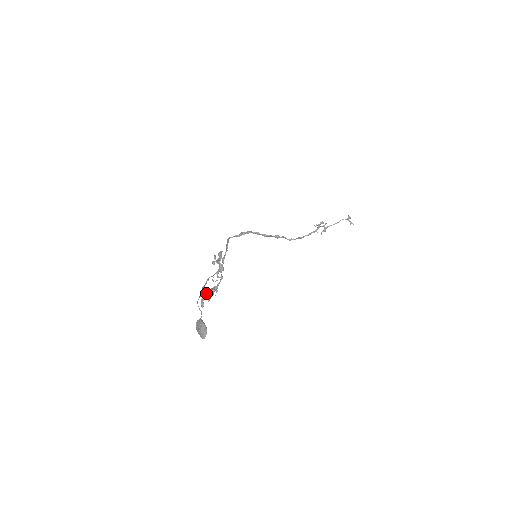
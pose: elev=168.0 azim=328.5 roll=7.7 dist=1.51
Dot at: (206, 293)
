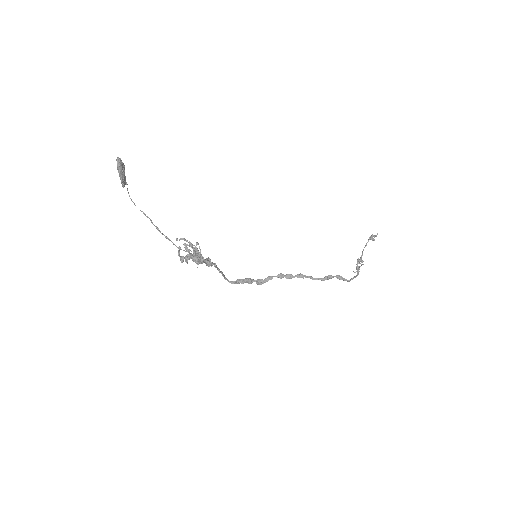
Dot at: (185, 257)
